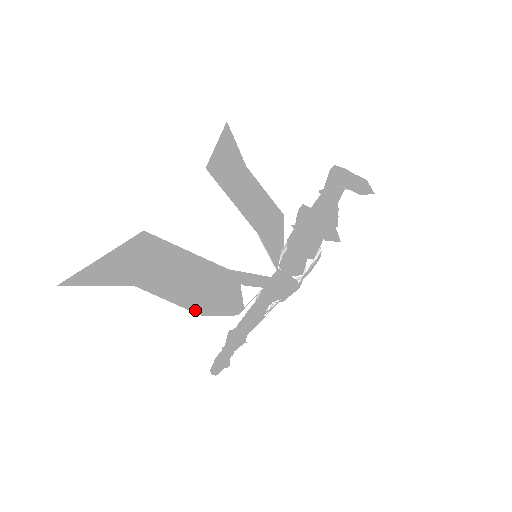
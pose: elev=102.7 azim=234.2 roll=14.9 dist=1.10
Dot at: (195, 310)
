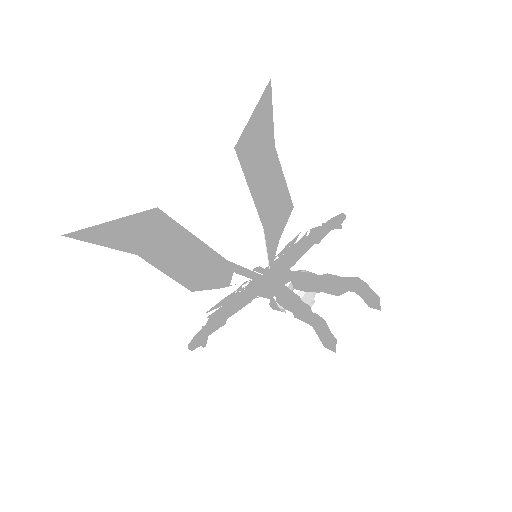
Dot at: (187, 286)
